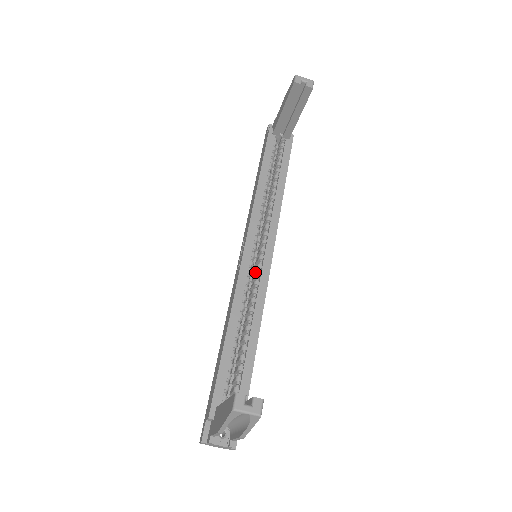
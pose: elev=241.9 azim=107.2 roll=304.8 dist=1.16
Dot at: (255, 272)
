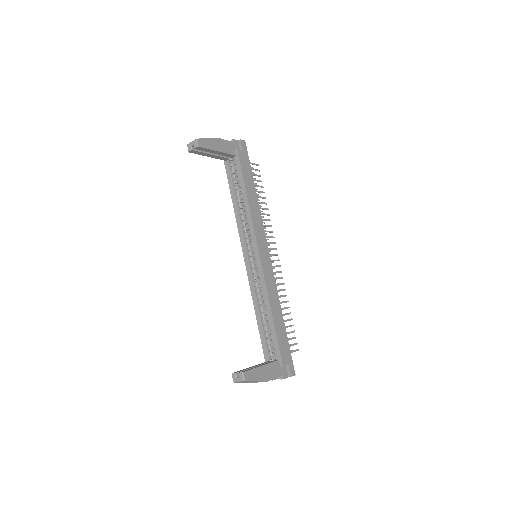
Dot at: occluded
